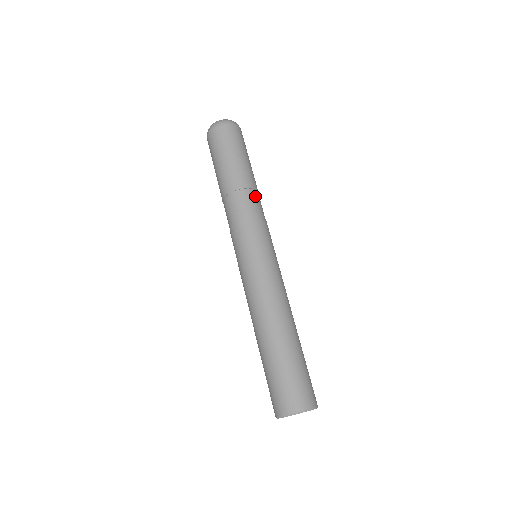
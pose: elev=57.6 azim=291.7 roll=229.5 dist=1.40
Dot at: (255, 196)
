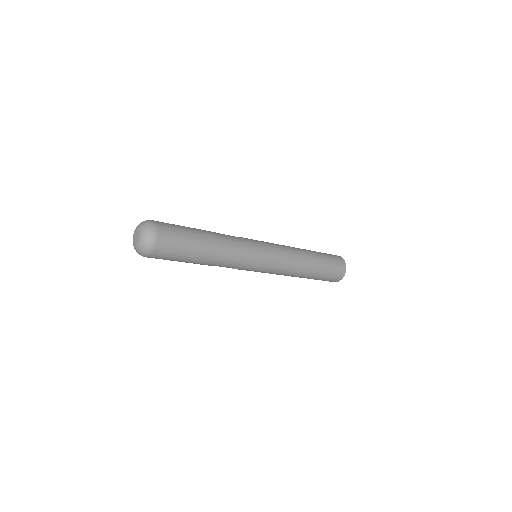
Dot at: (226, 255)
